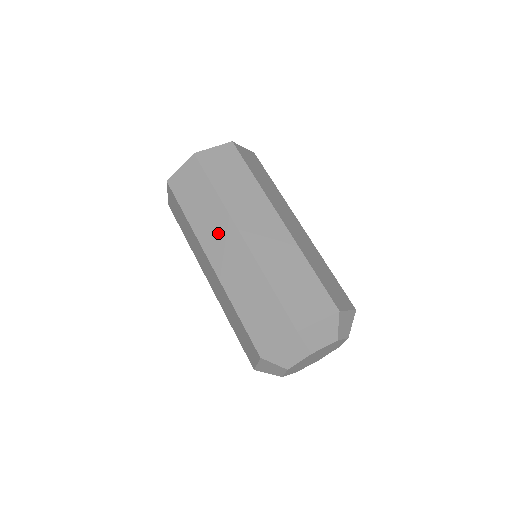
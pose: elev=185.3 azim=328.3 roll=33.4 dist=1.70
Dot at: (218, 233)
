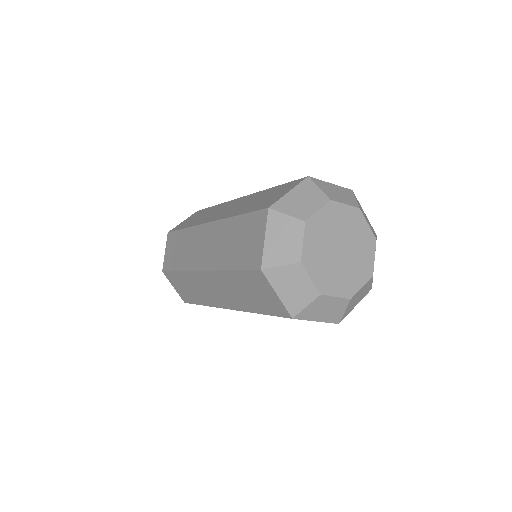
Dot at: (196, 246)
